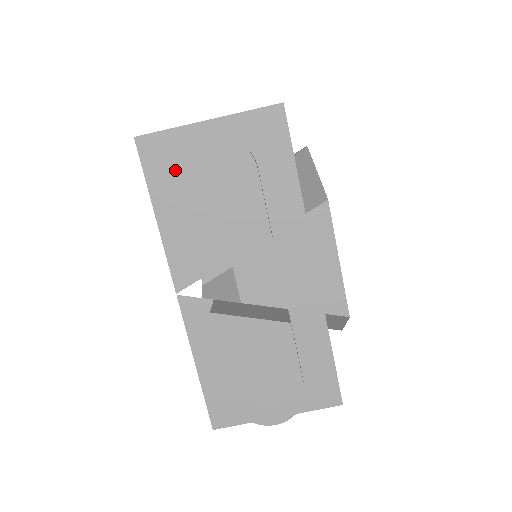
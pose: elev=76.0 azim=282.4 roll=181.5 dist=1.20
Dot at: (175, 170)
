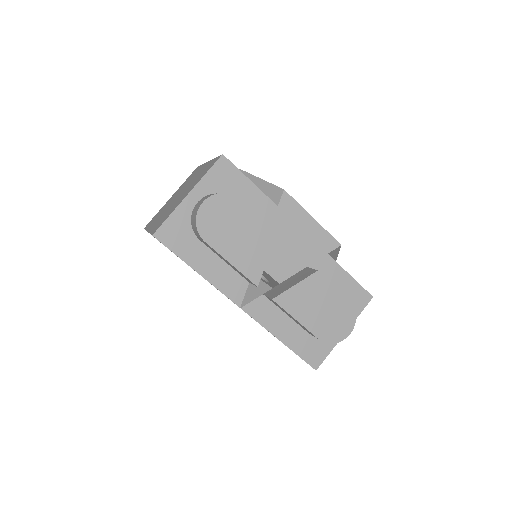
Dot at: (189, 237)
